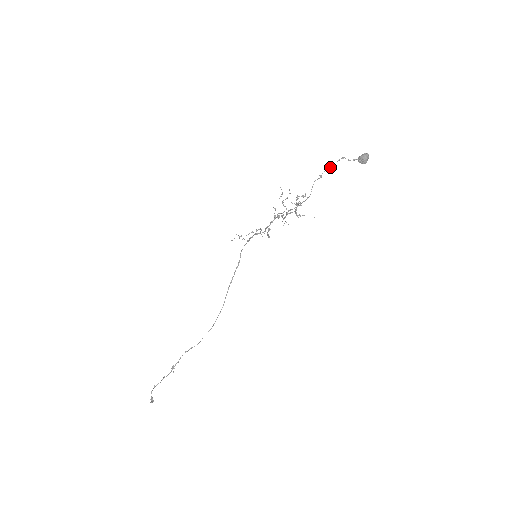
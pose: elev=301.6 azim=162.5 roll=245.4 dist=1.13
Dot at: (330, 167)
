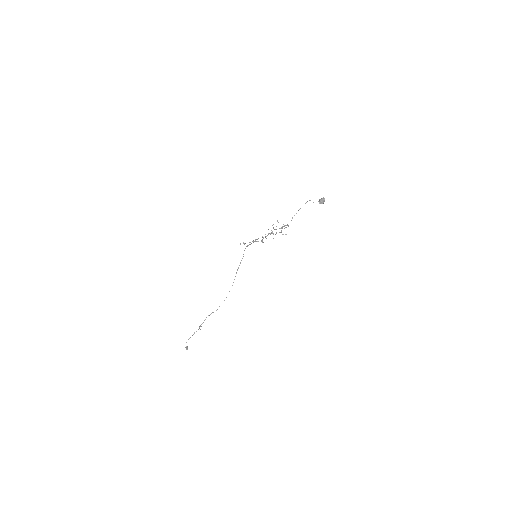
Dot at: occluded
